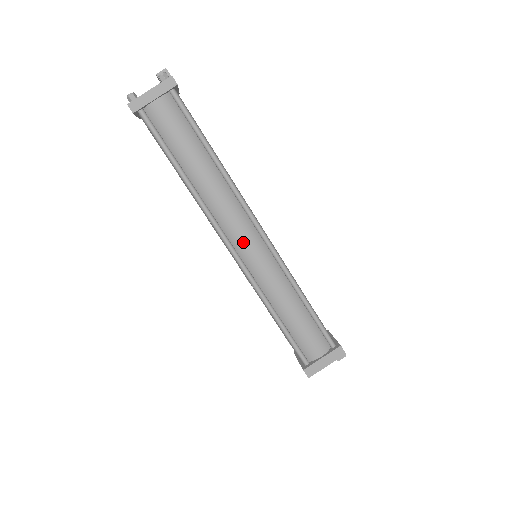
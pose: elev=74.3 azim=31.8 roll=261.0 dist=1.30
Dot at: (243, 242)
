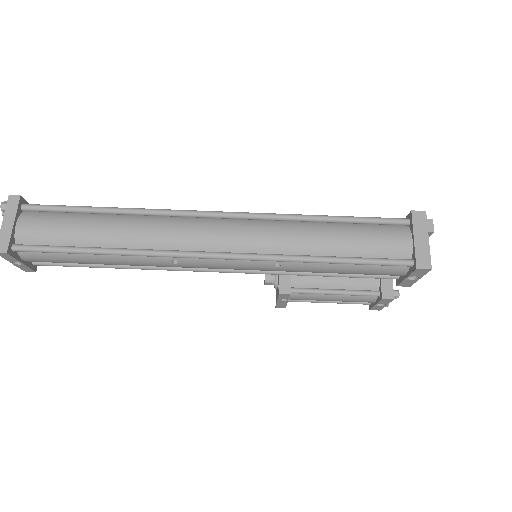
Dot at: (216, 237)
